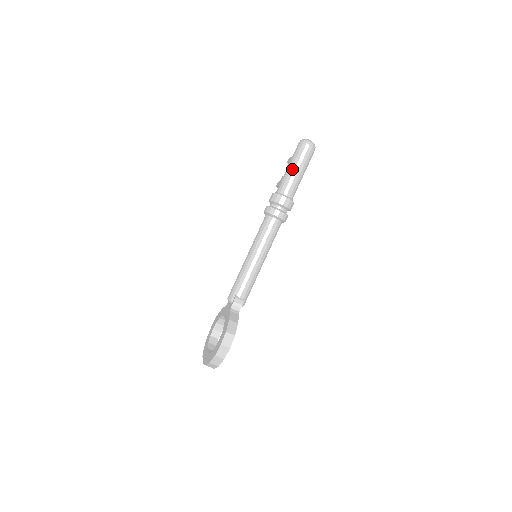
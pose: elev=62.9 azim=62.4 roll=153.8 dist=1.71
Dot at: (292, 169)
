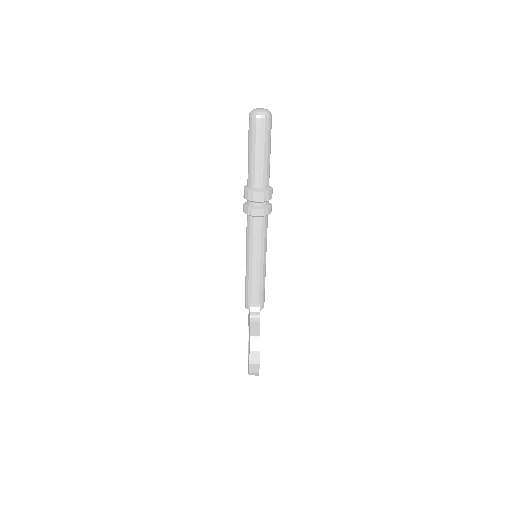
Dot at: (252, 155)
